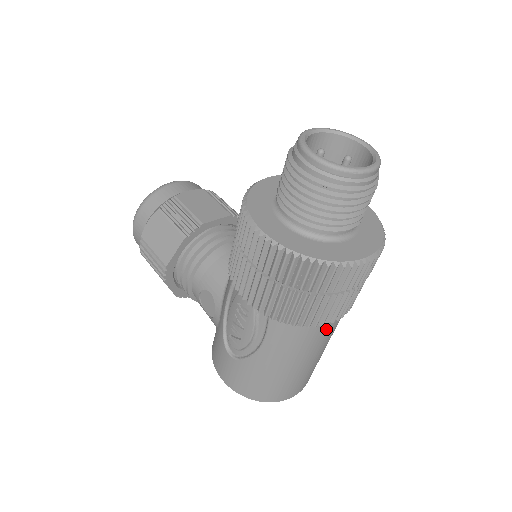
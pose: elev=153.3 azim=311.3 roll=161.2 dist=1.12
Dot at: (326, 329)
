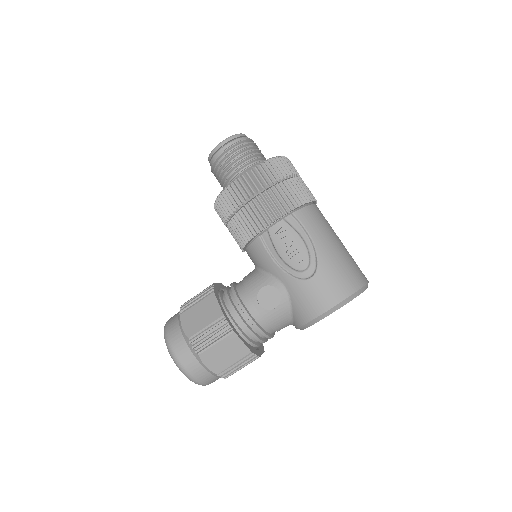
Dot at: (320, 211)
